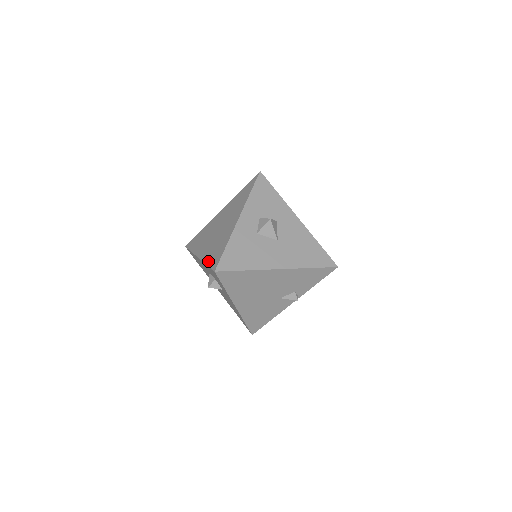
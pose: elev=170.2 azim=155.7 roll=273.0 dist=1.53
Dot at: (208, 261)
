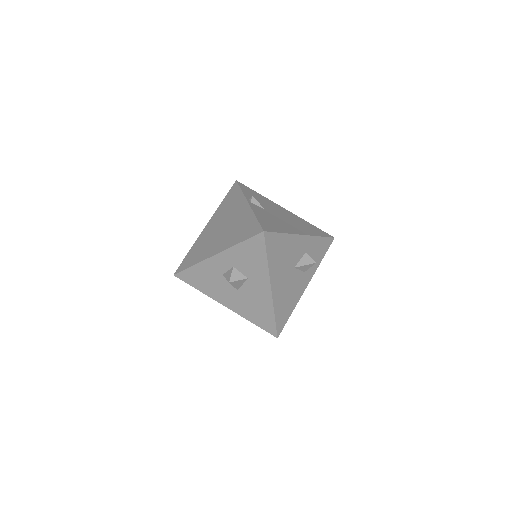
Dot at: (190, 252)
